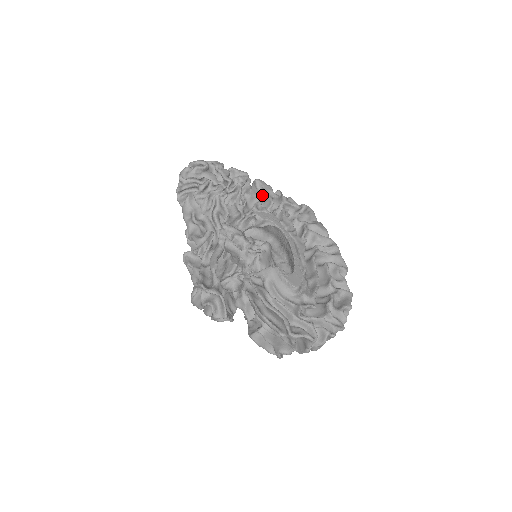
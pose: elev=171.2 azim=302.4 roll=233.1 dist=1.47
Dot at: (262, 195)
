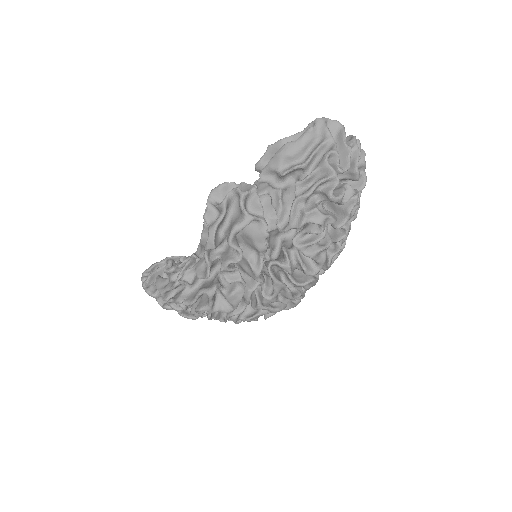
Dot at: occluded
